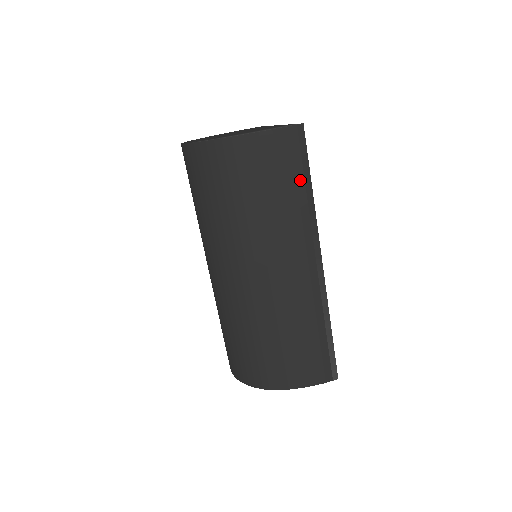
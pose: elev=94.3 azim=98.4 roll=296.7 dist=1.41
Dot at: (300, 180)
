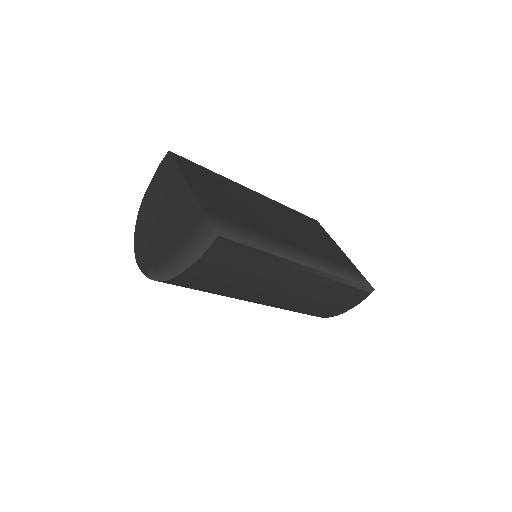
Dot at: (250, 257)
